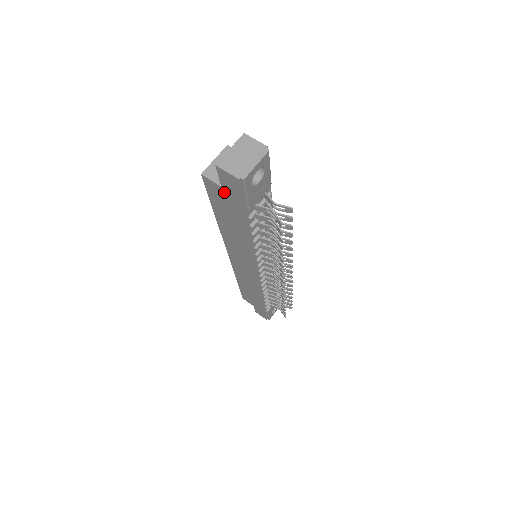
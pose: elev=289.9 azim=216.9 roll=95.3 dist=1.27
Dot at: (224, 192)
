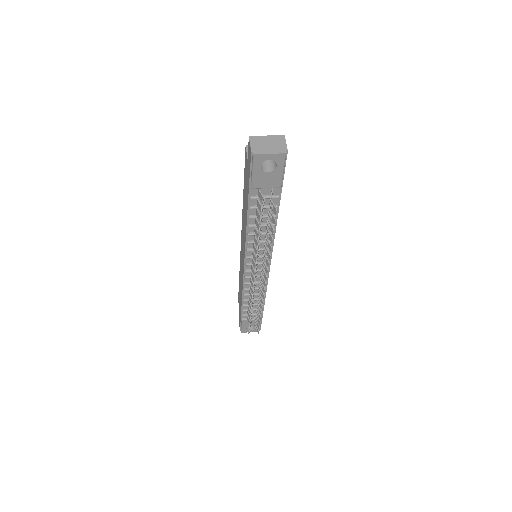
Dot at: occluded
